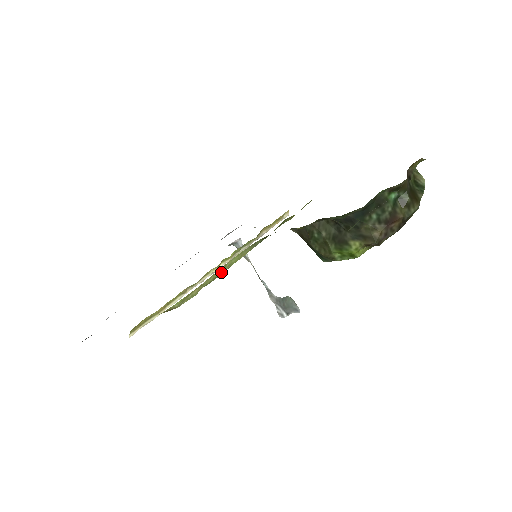
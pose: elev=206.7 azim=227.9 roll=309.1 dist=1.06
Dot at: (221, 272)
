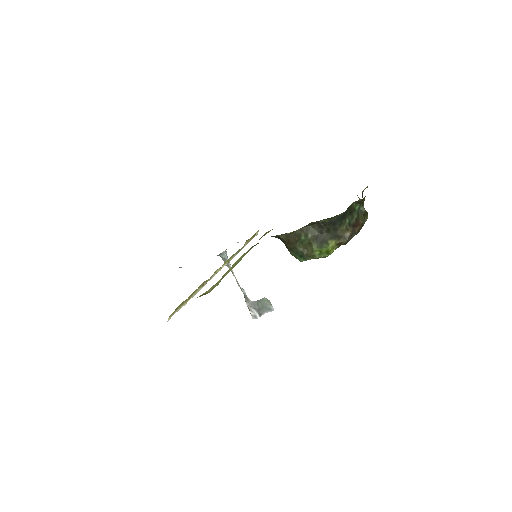
Dot at: occluded
